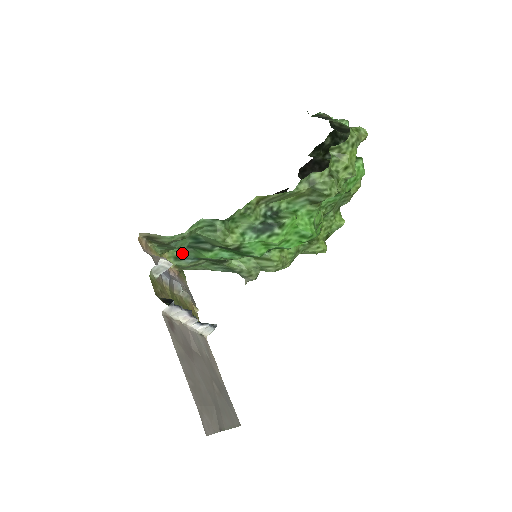
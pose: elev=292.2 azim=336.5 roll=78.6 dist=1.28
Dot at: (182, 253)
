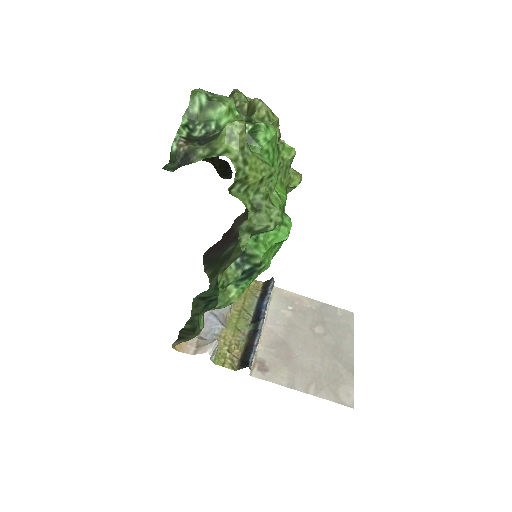
Dot at: (202, 293)
